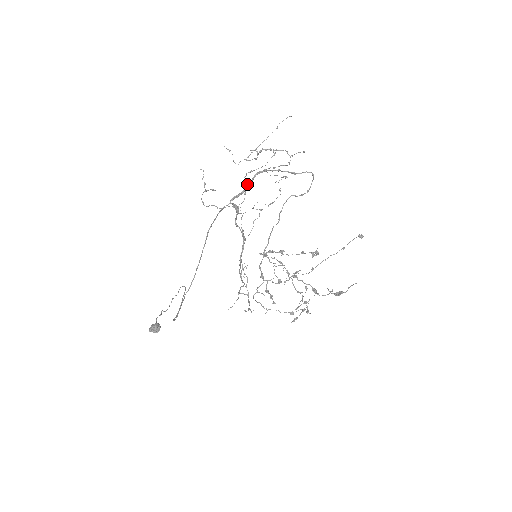
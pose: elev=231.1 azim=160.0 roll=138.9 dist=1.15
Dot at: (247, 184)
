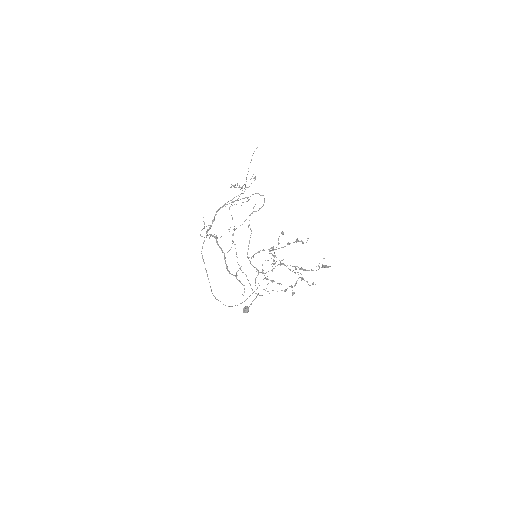
Dot at: (212, 220)
